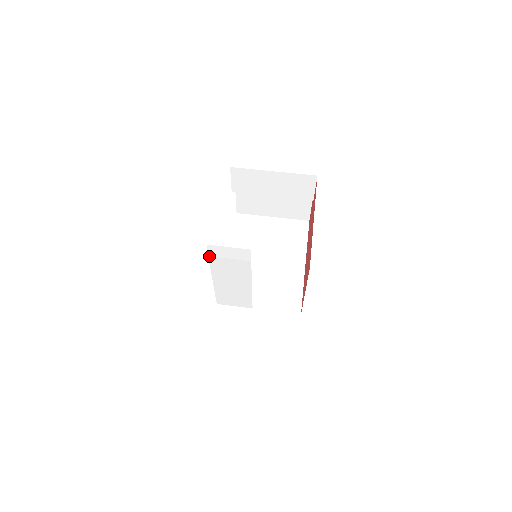
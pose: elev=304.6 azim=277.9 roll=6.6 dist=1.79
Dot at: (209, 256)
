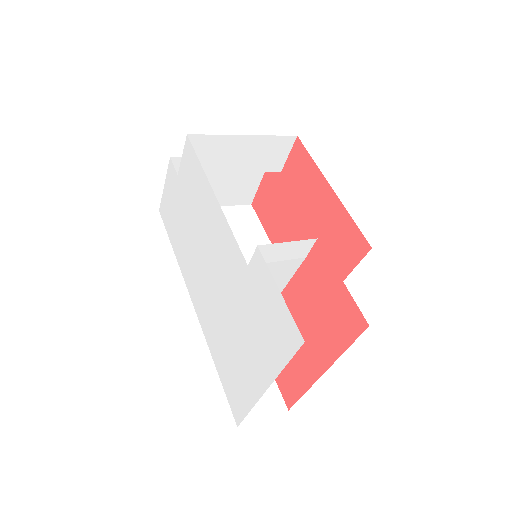
Dot at: (249, 265)
